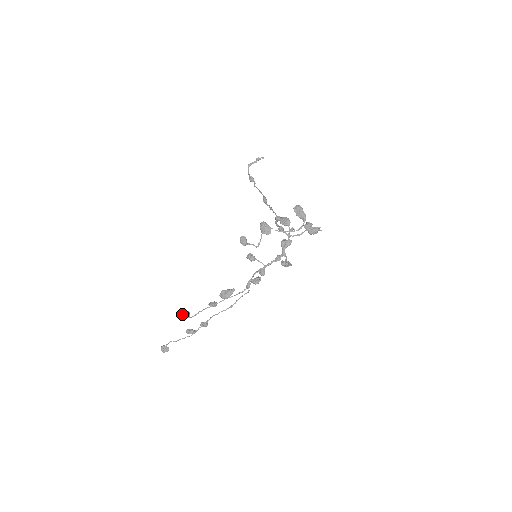
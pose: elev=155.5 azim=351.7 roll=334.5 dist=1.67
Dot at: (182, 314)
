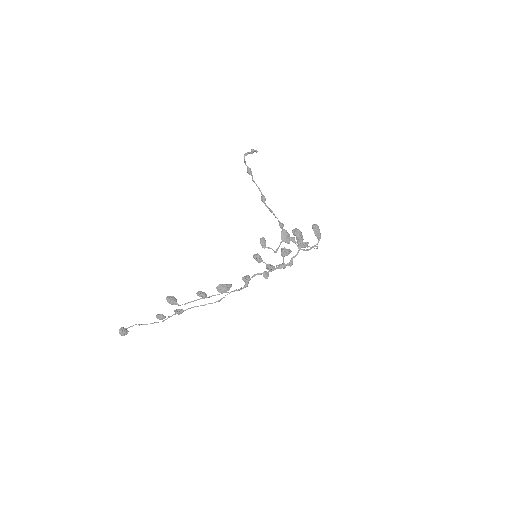
Dot at: (169, 299)
